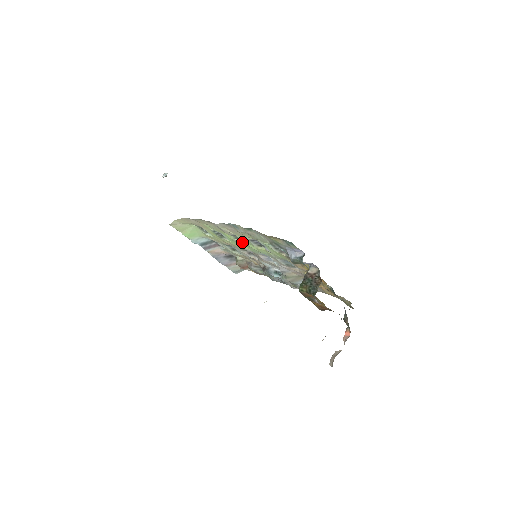
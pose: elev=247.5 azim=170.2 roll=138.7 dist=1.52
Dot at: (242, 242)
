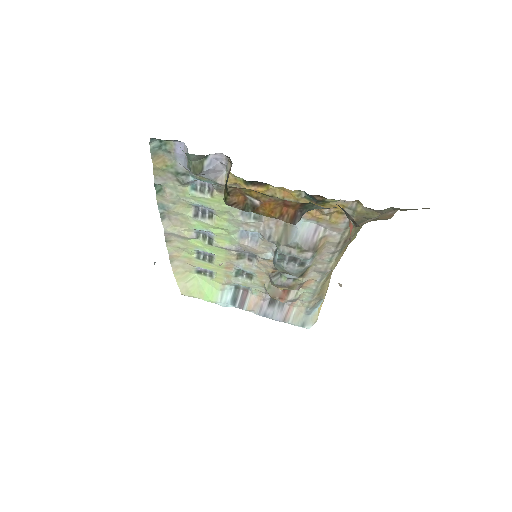
Dot at: (211, 238)
